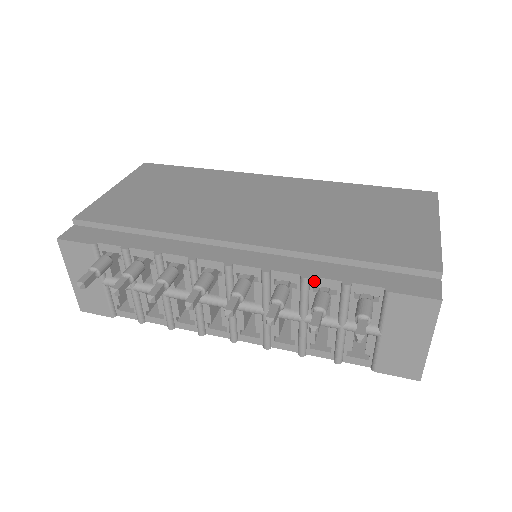
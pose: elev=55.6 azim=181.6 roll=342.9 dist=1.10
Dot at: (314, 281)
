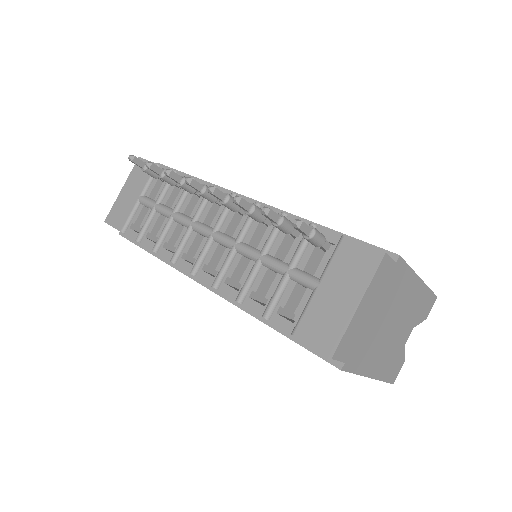
Dot at: occluded
